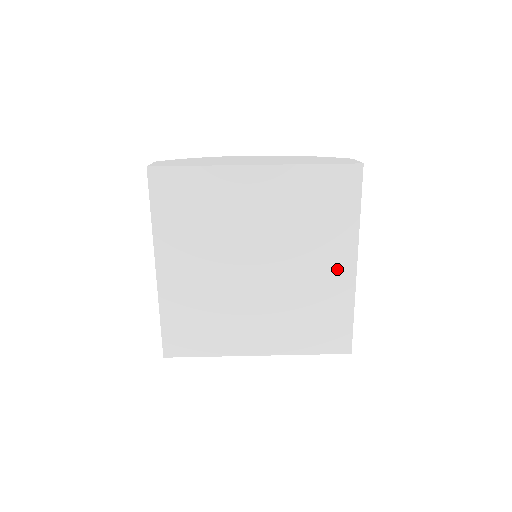
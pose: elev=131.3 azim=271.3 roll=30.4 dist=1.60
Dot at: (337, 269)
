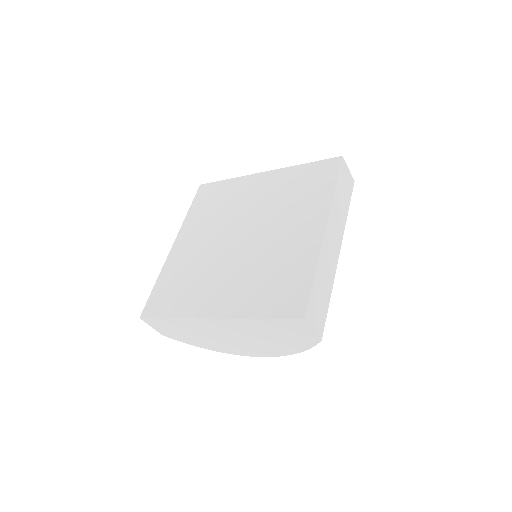
Dot at: (306, 232)
